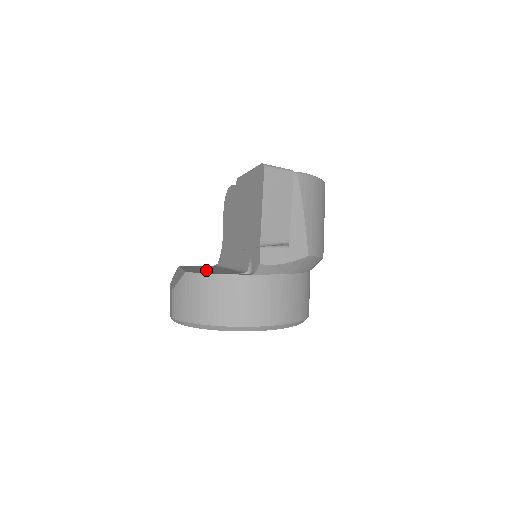
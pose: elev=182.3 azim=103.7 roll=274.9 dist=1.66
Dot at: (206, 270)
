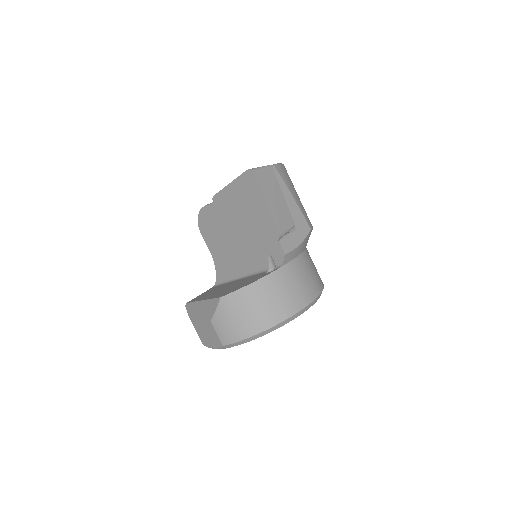
Dot at: (229, 288)
